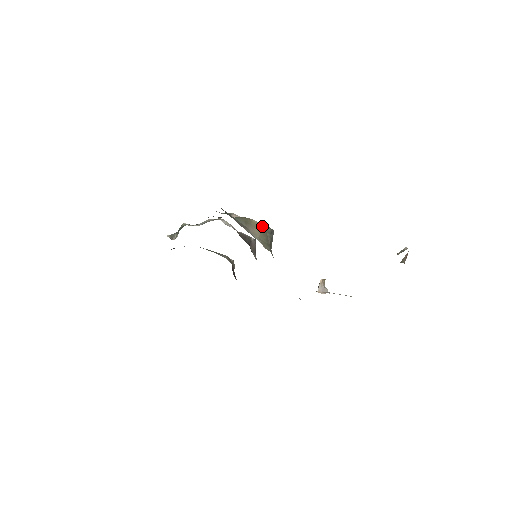
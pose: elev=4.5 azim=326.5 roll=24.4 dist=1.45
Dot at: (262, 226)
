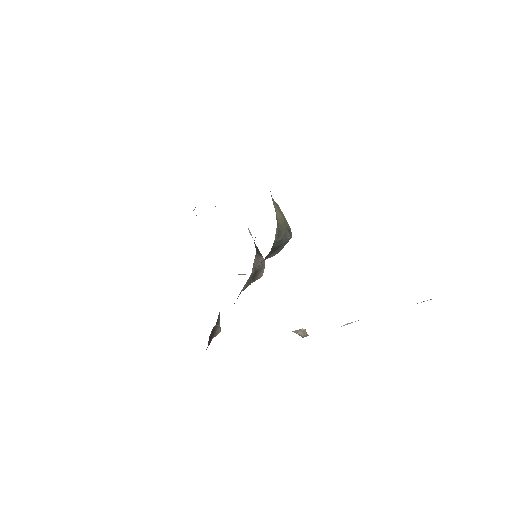
Dot at: (285, 218)
